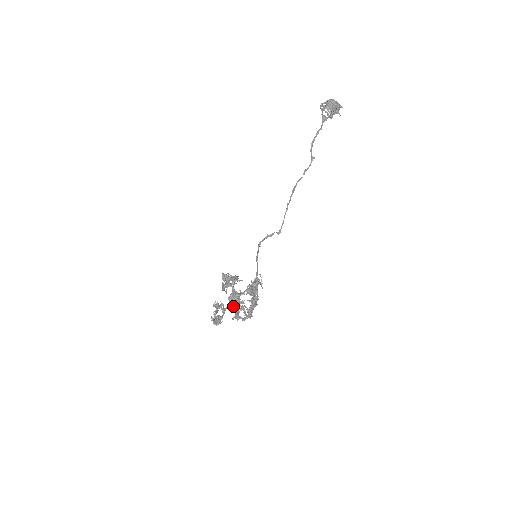
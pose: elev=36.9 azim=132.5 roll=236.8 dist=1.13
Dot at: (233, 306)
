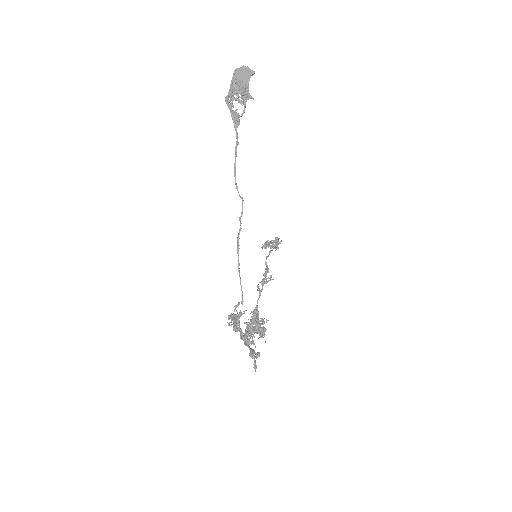
Dot at: occluded
